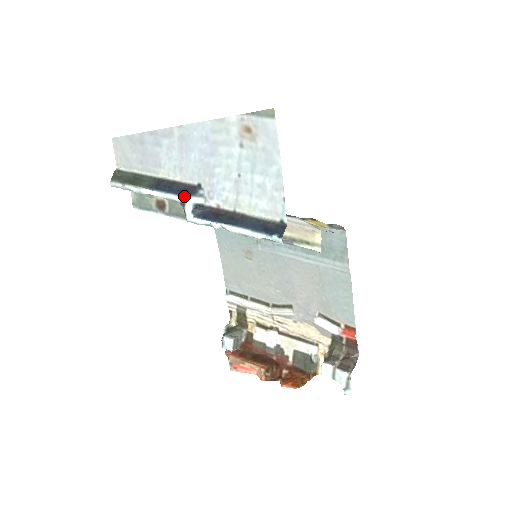
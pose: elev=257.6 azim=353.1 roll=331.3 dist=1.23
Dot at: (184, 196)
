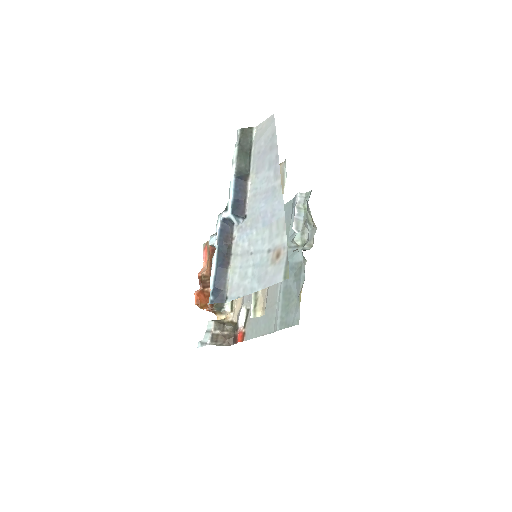
Dot at: (232, 208)
